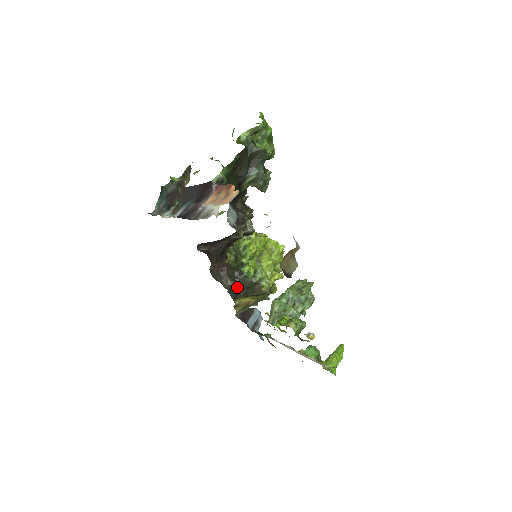
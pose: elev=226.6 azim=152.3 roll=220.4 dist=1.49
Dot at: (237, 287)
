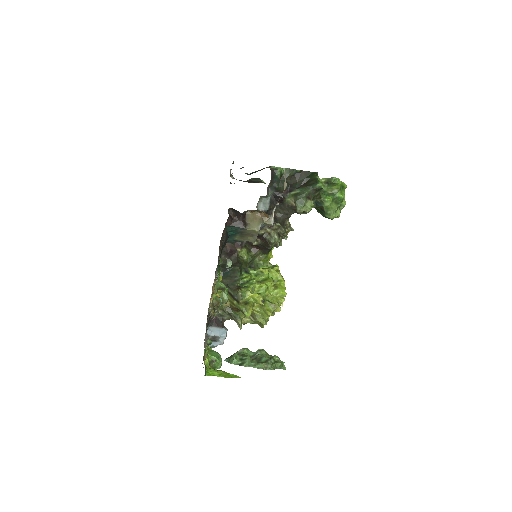
Dot at: (227, 272)
